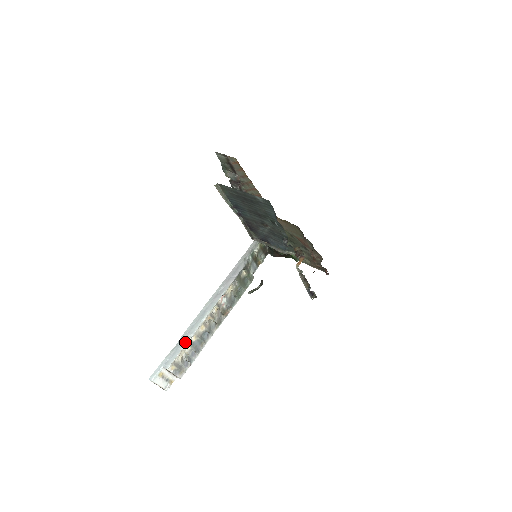
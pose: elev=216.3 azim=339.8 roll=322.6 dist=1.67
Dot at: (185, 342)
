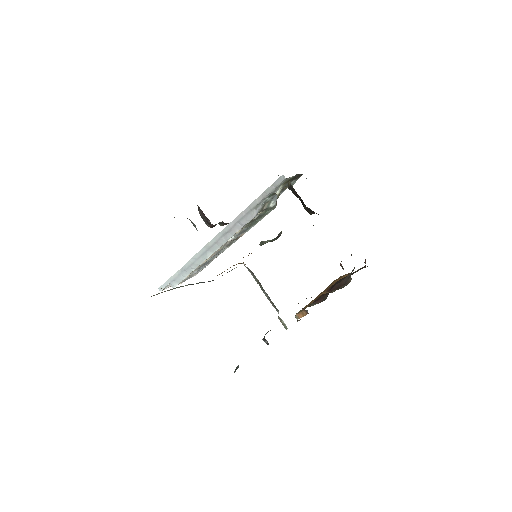
Dot at: (188, 273)
